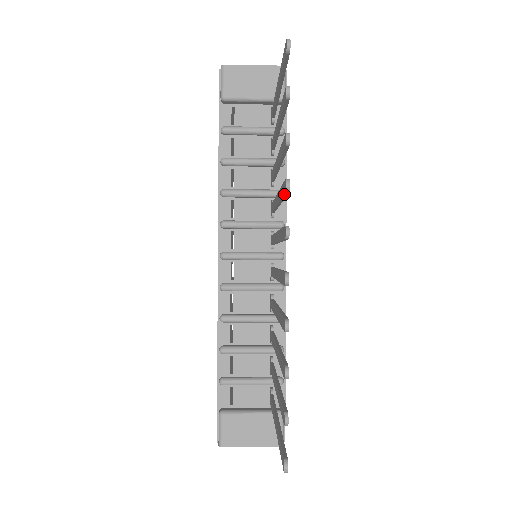
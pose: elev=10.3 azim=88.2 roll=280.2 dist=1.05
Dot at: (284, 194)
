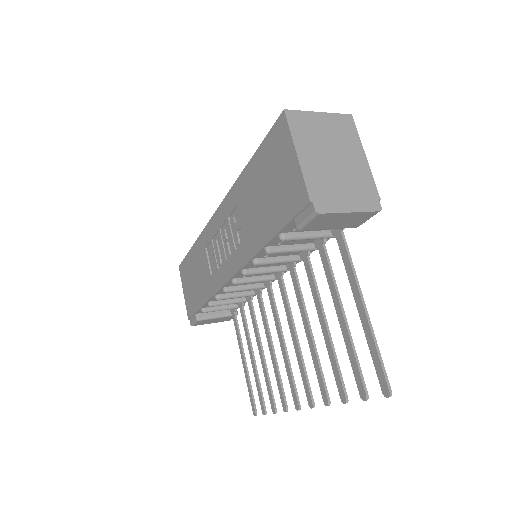
Dot at: (321, 394)
